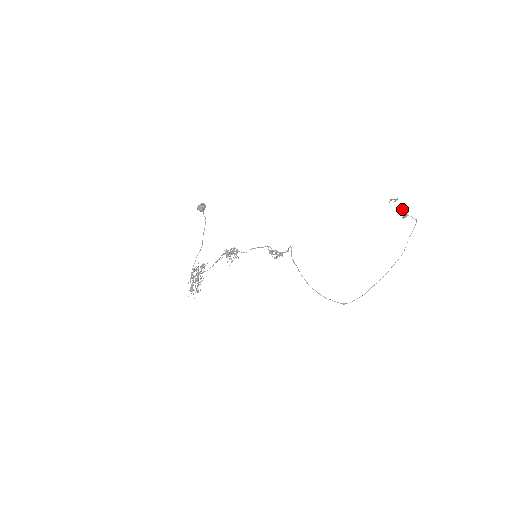
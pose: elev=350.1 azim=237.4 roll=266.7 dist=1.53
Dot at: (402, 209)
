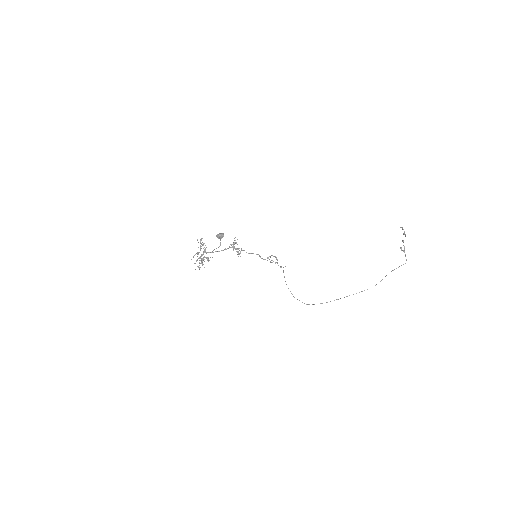
Dot at: occluded
